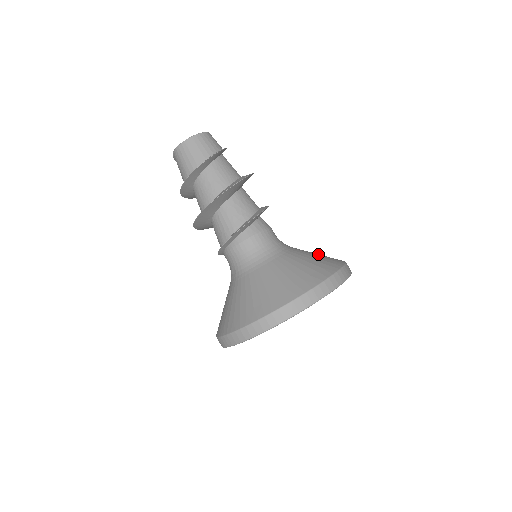
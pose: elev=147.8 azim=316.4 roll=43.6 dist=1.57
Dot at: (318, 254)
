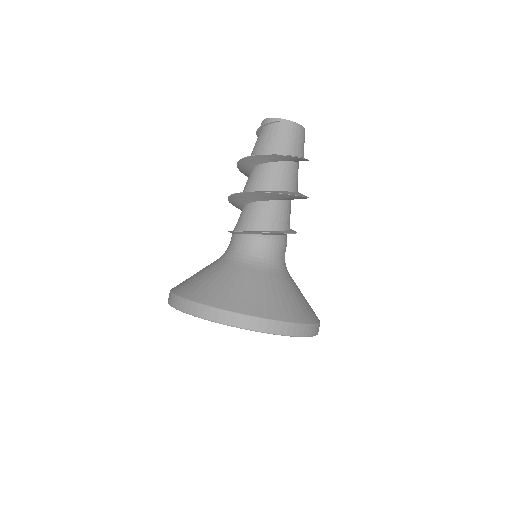
Dot at: occluded
